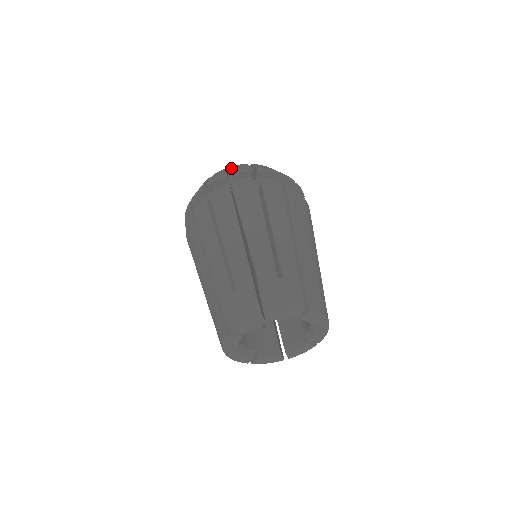
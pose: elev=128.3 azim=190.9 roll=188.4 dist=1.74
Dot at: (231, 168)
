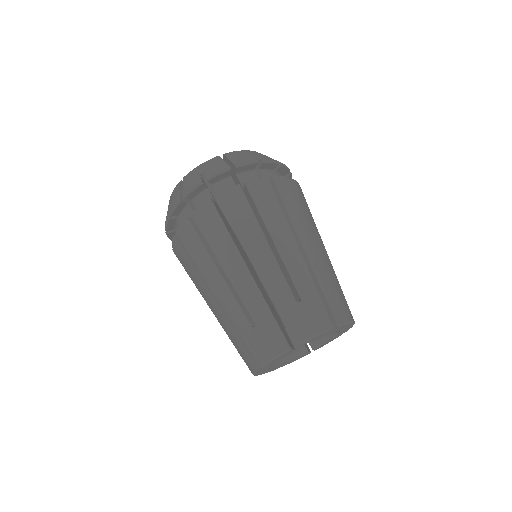
Dot at: (204, 169)
